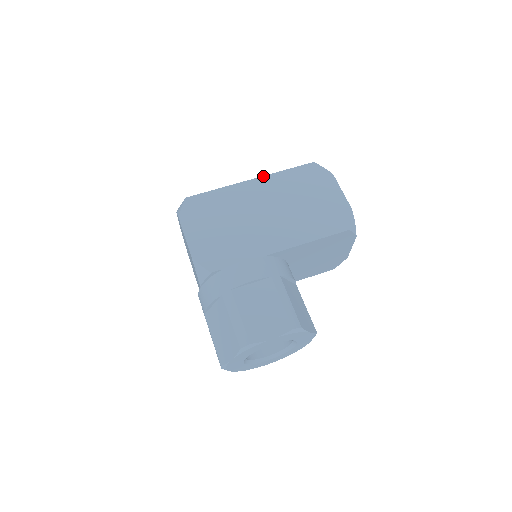
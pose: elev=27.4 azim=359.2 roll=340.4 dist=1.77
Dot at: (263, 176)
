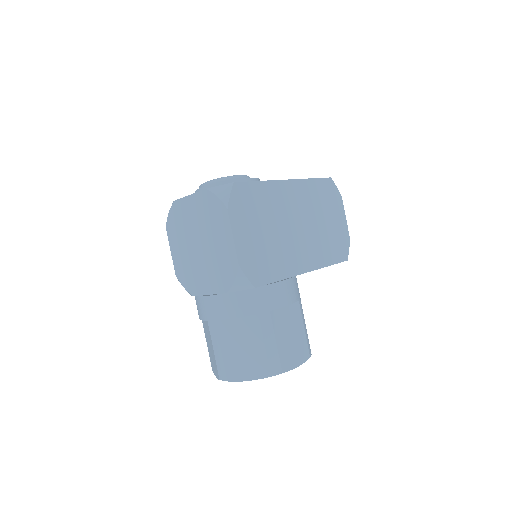
Dot at: (297, 179)
